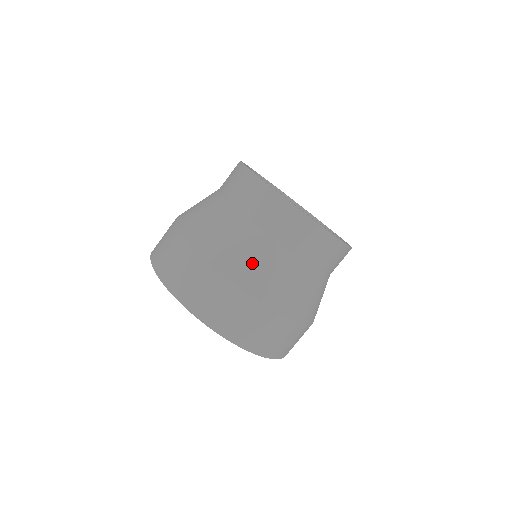
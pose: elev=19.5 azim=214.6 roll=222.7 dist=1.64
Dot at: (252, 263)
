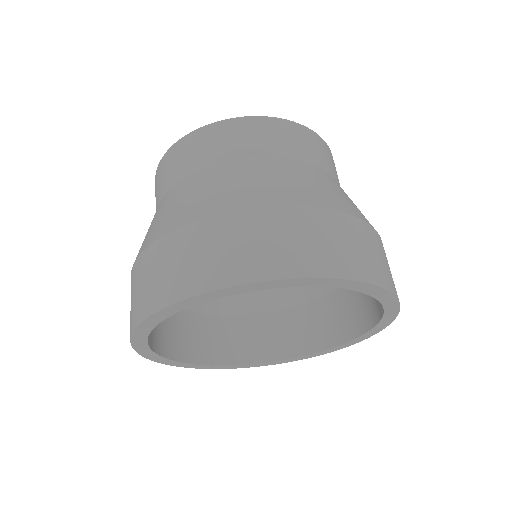
Dot at: (281, 181)
